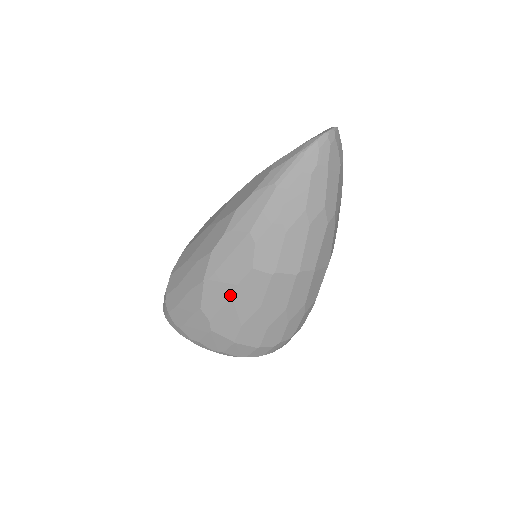
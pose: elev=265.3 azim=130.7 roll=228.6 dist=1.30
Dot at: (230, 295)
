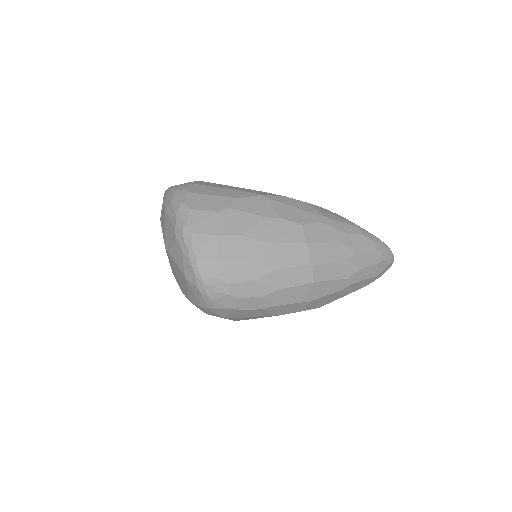
Dot at: (268, 216)
